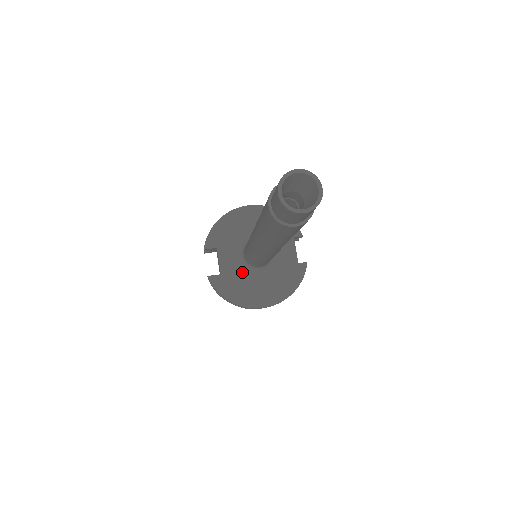
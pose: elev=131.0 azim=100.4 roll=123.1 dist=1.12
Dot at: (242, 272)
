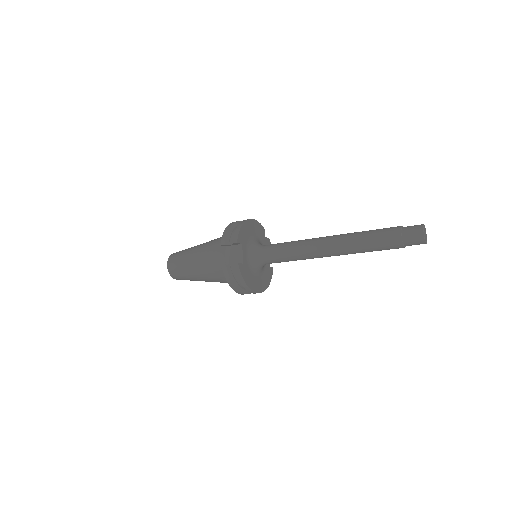
Dot at: (252, 265)
